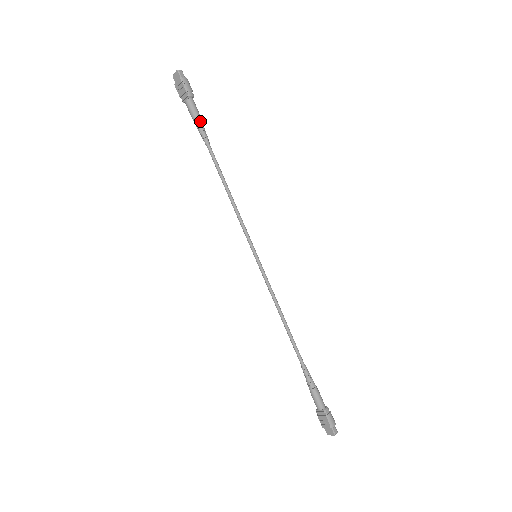
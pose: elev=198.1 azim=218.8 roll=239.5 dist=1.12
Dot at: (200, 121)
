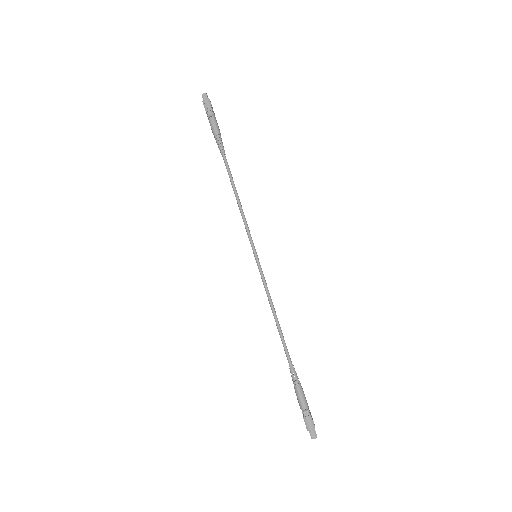
Dot at: (217, 136)
